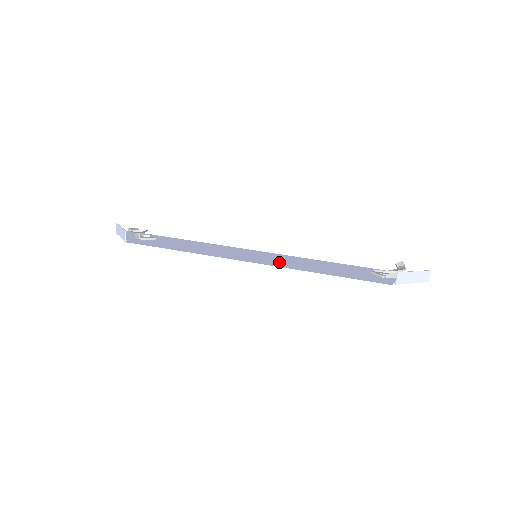
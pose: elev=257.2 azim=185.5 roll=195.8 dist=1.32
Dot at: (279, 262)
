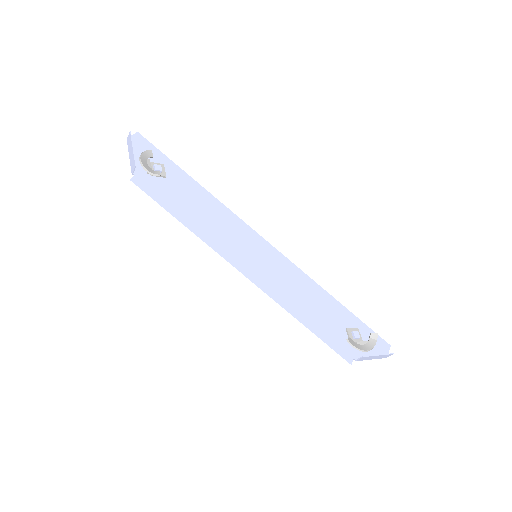
Dot at: (273, 280)
